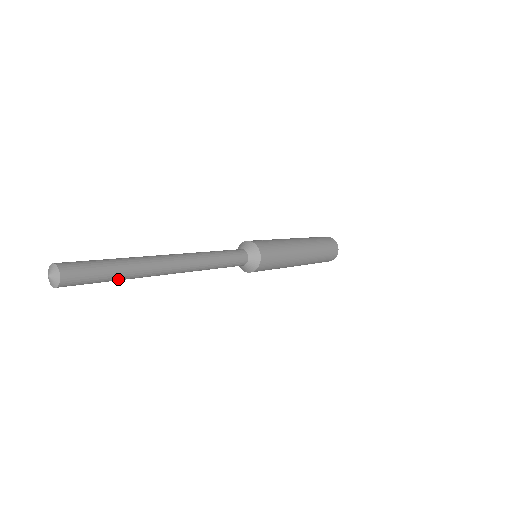
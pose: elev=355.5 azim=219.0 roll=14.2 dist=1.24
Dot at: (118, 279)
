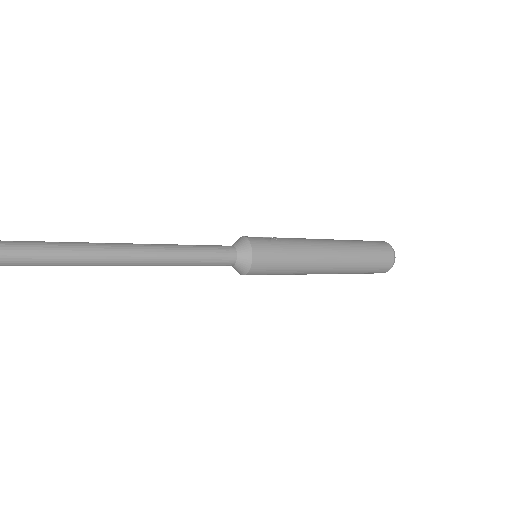
Dot at: occluded
